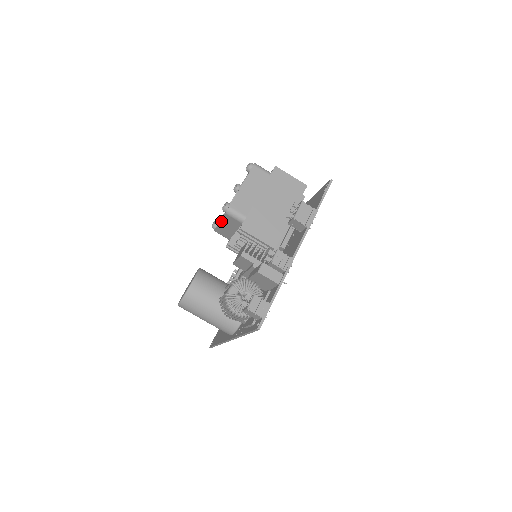
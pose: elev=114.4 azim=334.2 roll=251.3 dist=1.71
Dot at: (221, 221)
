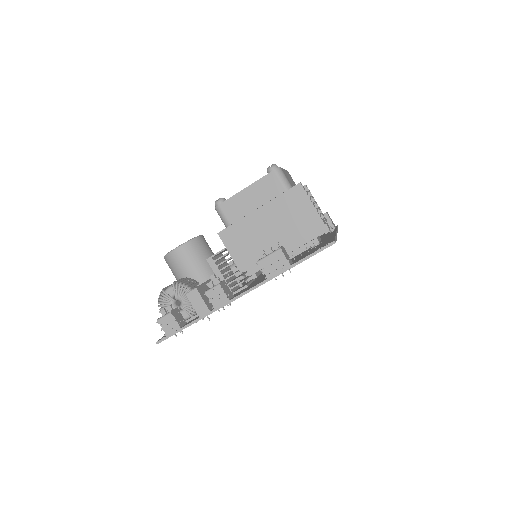
Dot at: occluded
